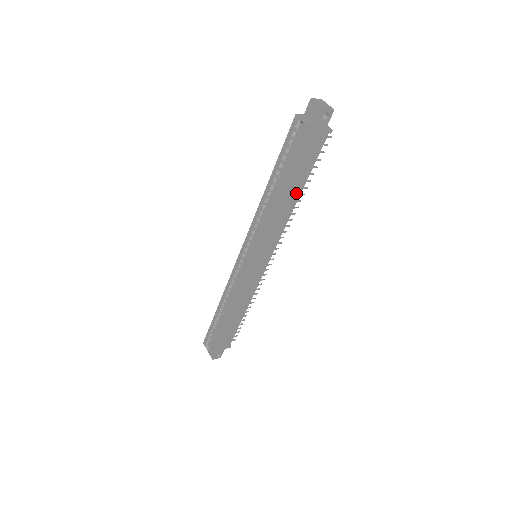
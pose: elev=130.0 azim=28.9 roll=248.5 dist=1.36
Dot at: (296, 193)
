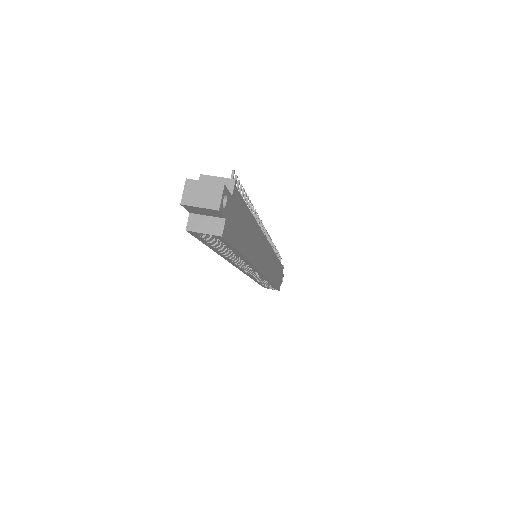
Dot at: (251, 226)
